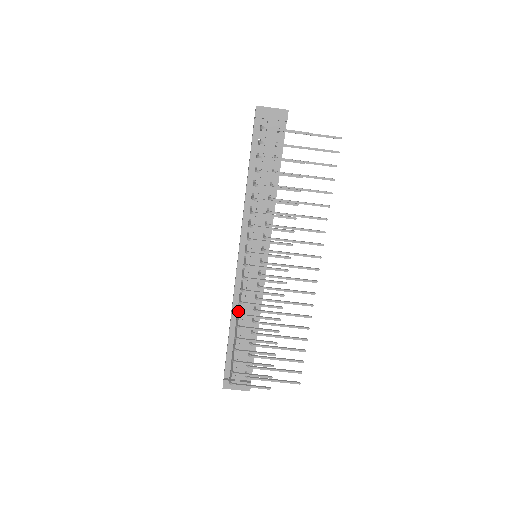
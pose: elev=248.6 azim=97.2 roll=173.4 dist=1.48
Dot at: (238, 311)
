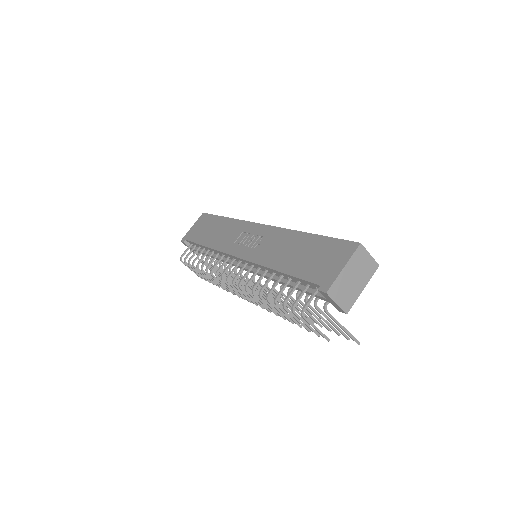
Dot at: (209, 266)
